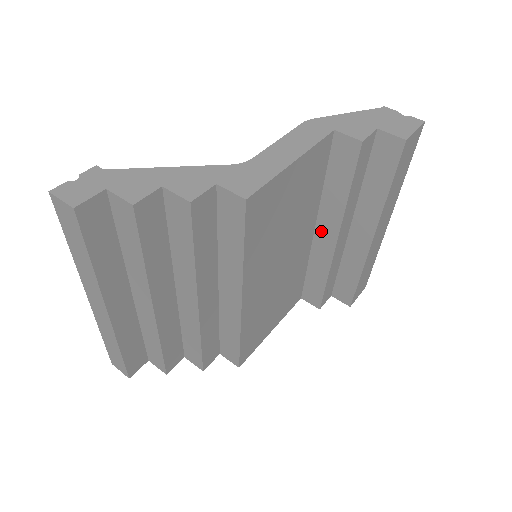
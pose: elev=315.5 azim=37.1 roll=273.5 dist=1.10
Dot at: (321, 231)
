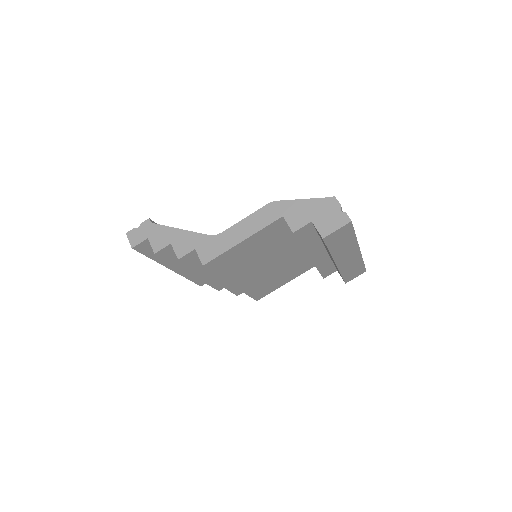
Dot at: occluded
